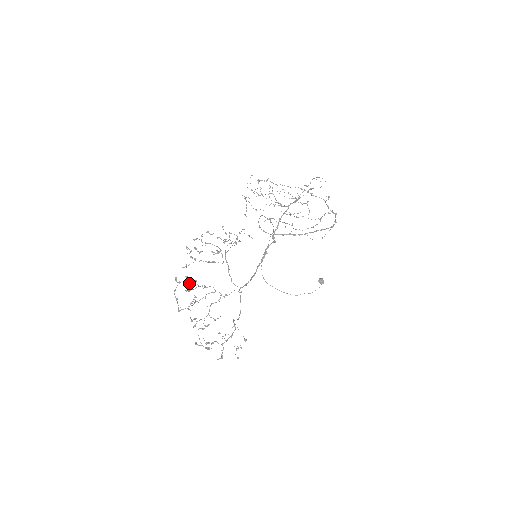
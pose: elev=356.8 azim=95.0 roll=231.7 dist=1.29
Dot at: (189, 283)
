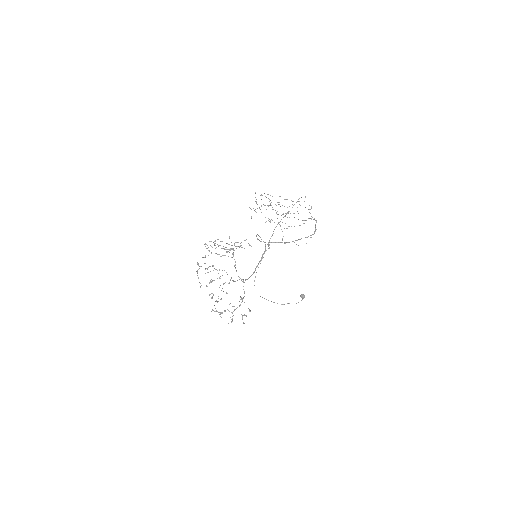
Dot at: (208, 267)
